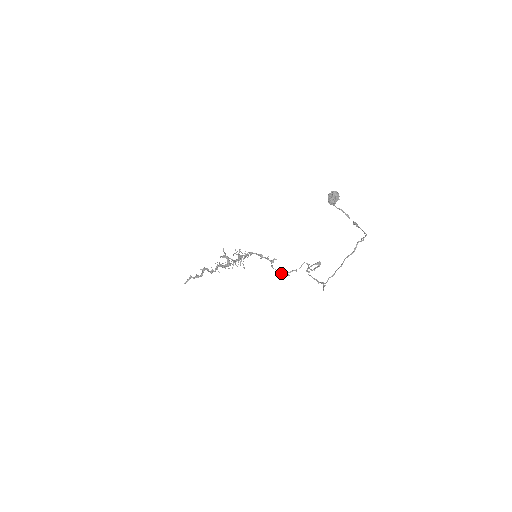
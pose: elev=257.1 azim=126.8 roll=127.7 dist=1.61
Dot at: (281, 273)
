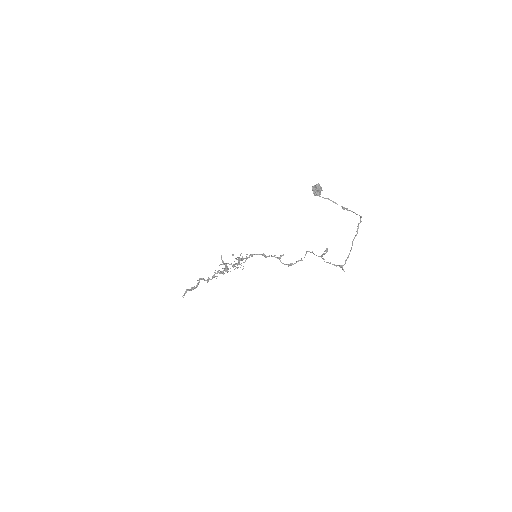
Dot at: occluded
